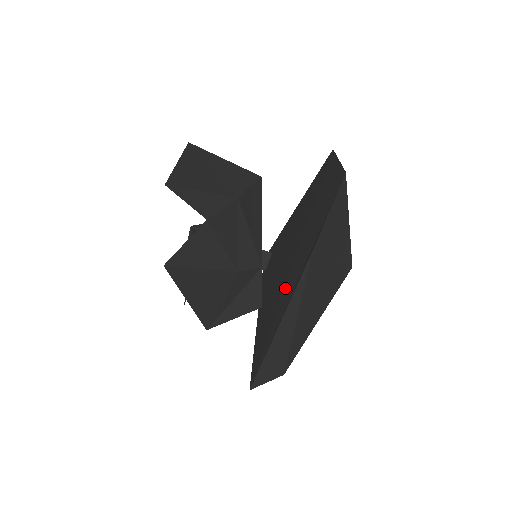
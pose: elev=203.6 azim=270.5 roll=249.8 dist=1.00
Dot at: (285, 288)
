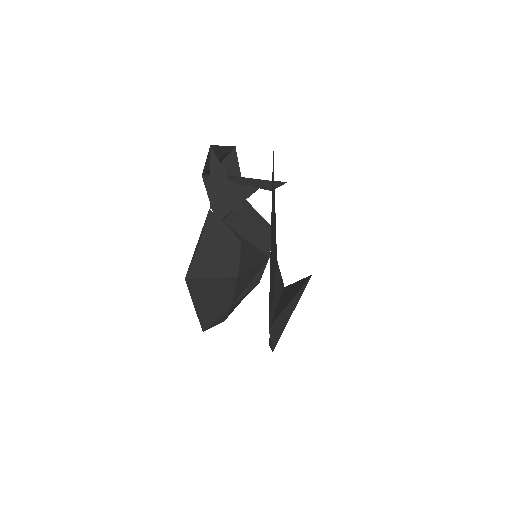
Dot at: (274, 287)
